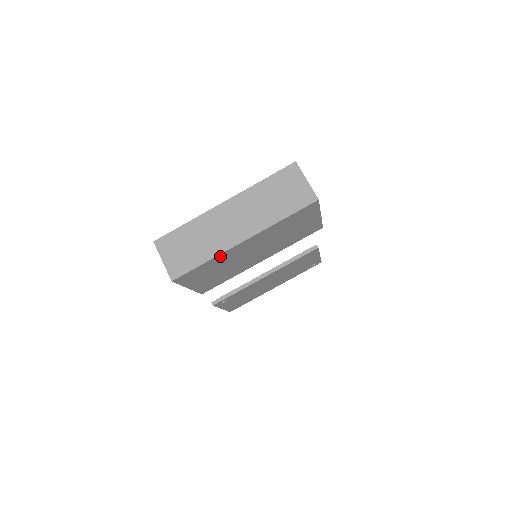
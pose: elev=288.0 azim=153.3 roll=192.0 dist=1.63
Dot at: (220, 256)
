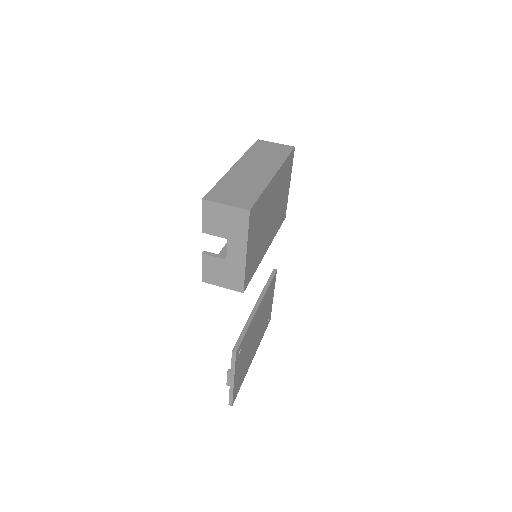
Dot at: (266, 191)
